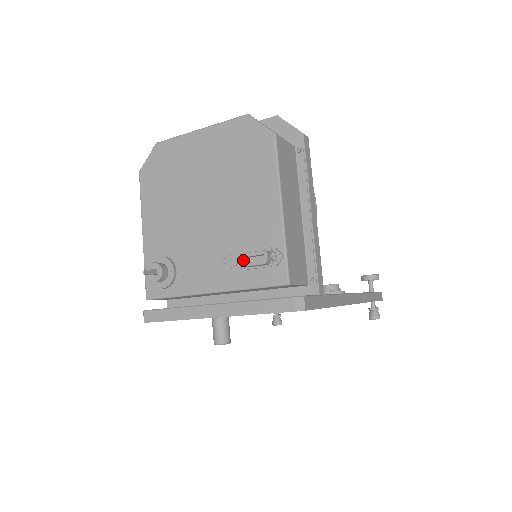
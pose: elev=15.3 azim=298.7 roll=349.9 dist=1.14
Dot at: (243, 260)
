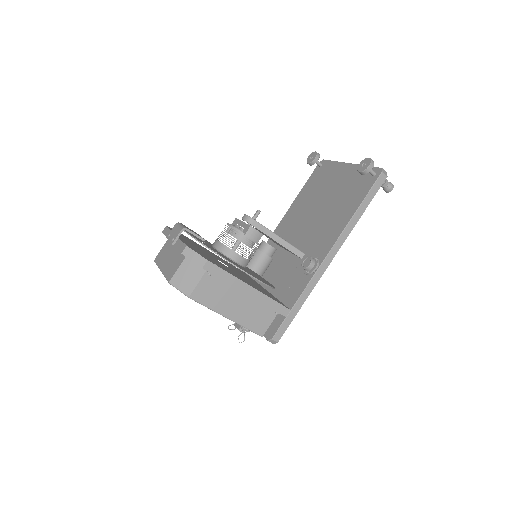
Dot at: occluded
